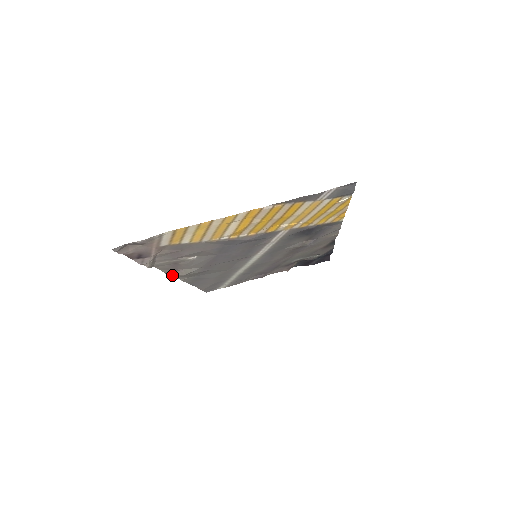
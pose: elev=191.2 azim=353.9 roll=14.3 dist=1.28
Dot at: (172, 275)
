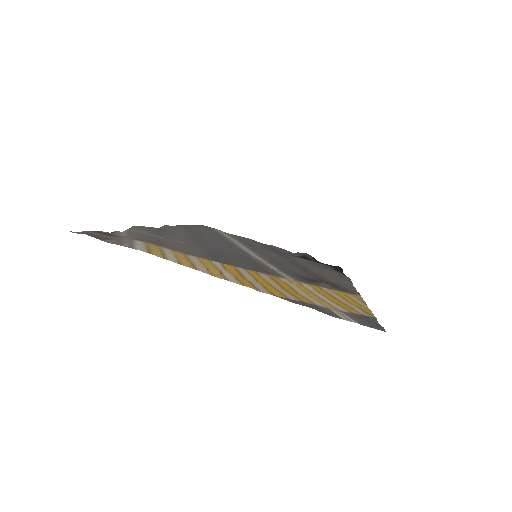
Dot at: occluded
